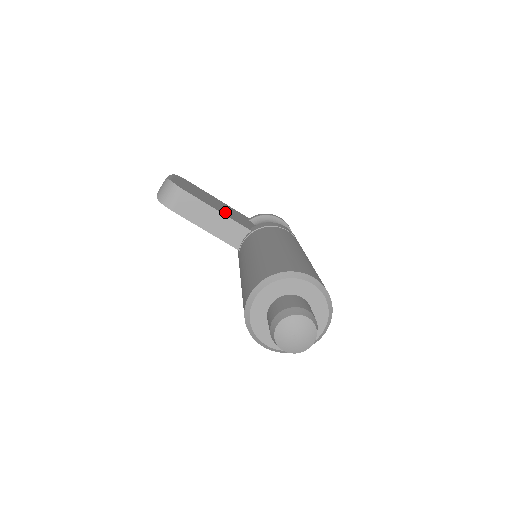
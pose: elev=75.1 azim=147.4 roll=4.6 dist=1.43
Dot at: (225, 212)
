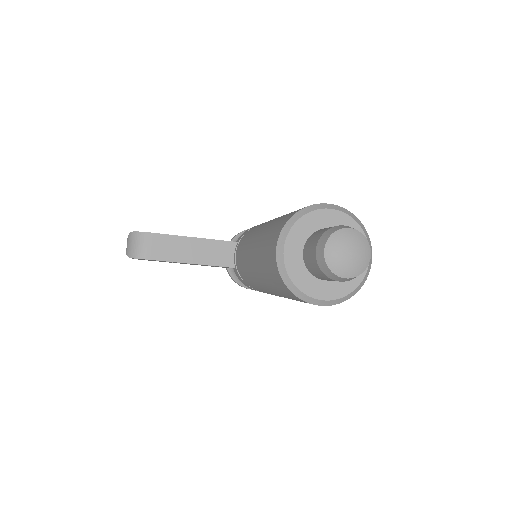
Dot at: occluded
